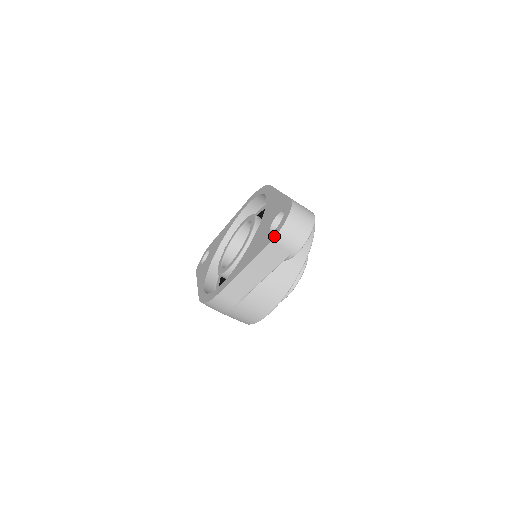
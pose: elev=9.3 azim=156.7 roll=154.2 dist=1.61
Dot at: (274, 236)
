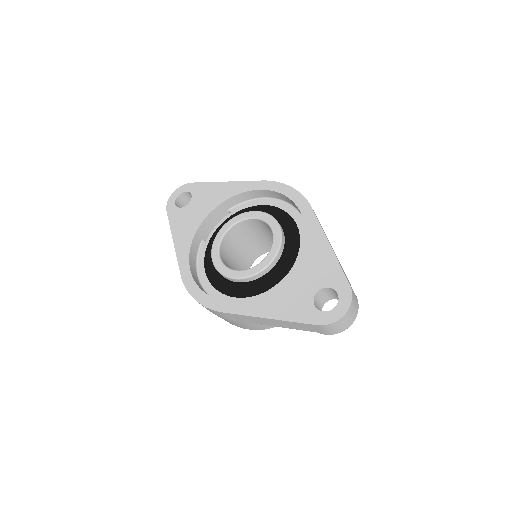
Dot at: (322, 323)
